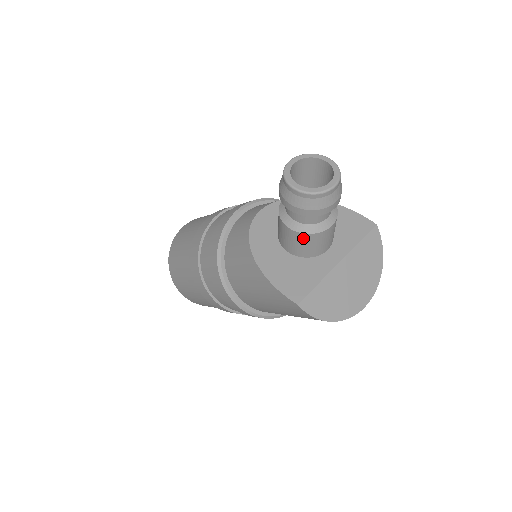
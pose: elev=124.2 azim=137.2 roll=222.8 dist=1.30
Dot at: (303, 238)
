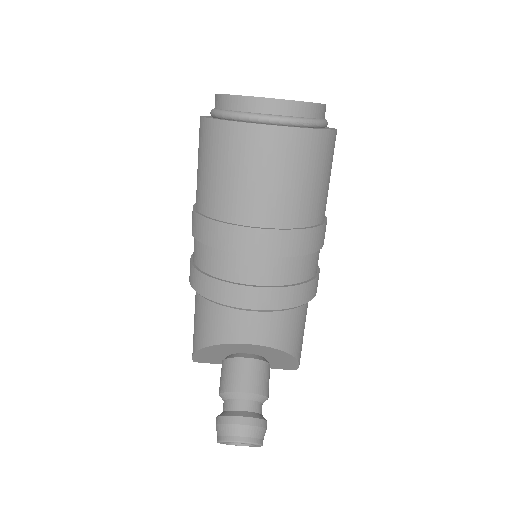
Dot at: occluded
